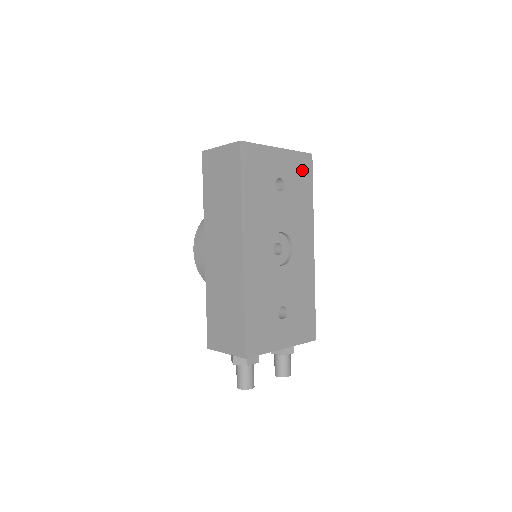
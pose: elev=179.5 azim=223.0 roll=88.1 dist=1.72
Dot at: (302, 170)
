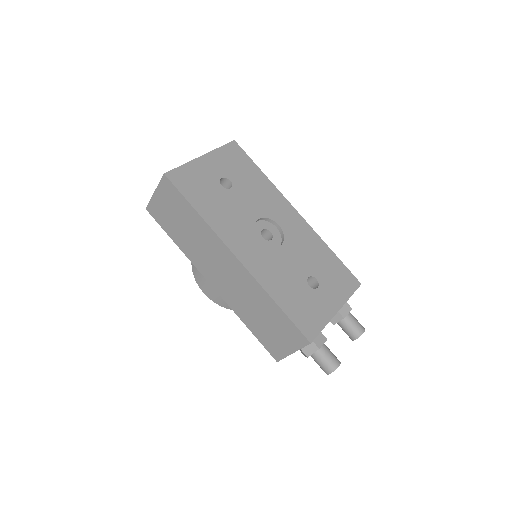
Dot at: (236, 159)
